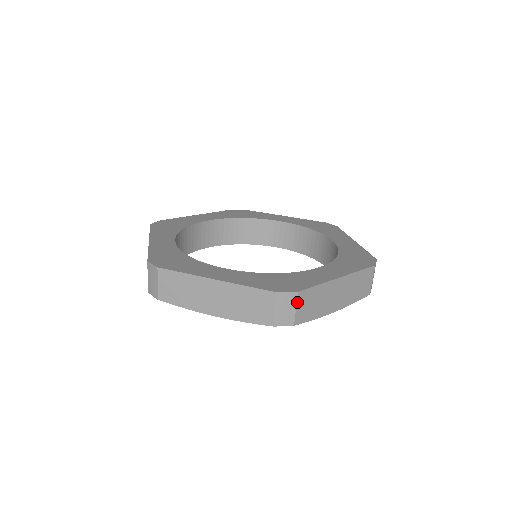
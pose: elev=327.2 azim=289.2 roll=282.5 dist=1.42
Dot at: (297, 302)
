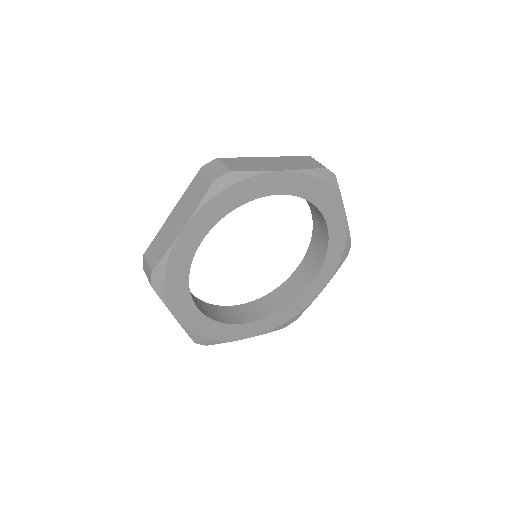
Dot at: occluded
